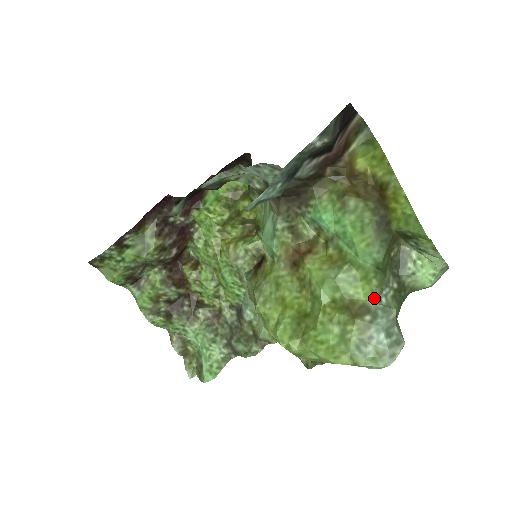
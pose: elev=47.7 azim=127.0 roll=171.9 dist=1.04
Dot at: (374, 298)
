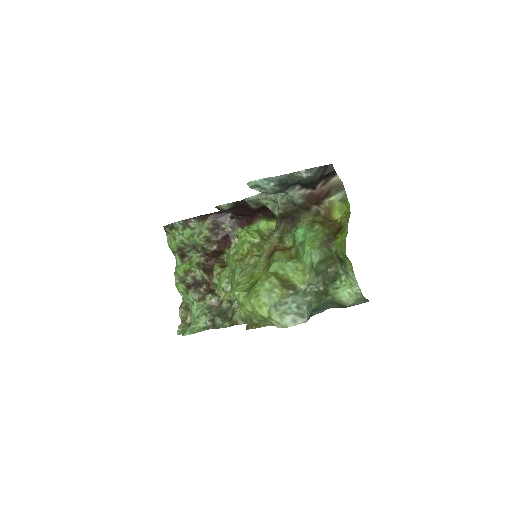
Dot at: (303, 286)
